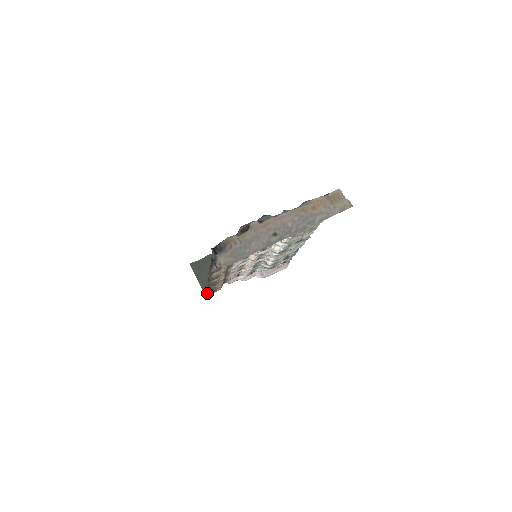
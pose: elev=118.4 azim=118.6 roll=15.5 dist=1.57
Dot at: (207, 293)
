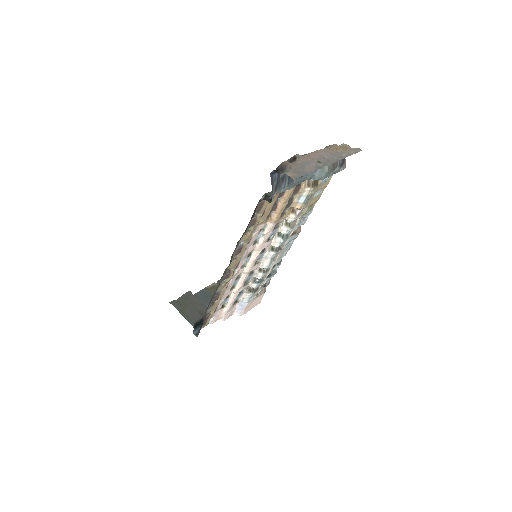
Dot at: occluded
